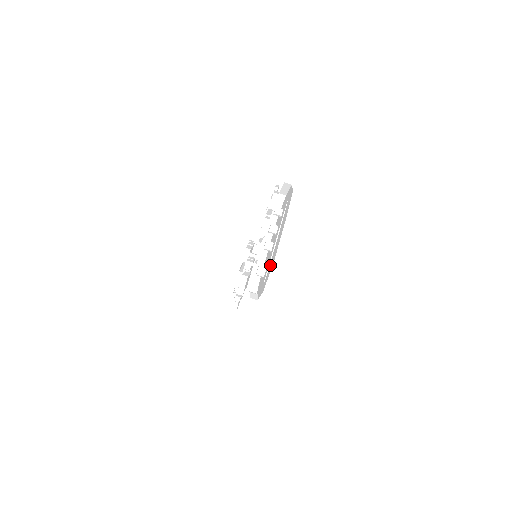
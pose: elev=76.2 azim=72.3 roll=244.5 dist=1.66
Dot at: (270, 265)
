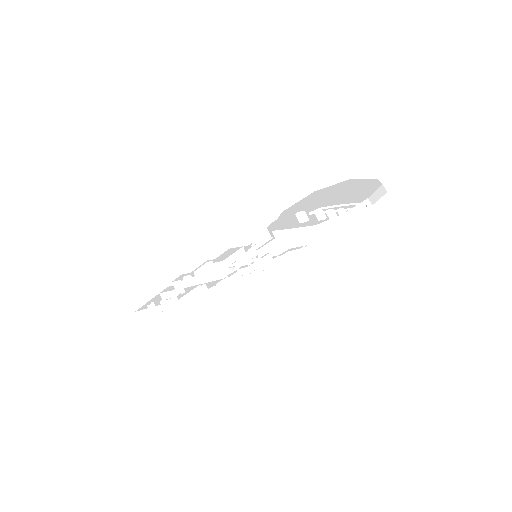
Dot at: occluded
